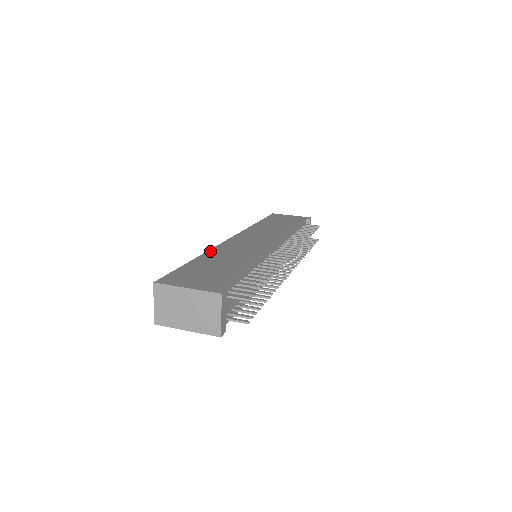
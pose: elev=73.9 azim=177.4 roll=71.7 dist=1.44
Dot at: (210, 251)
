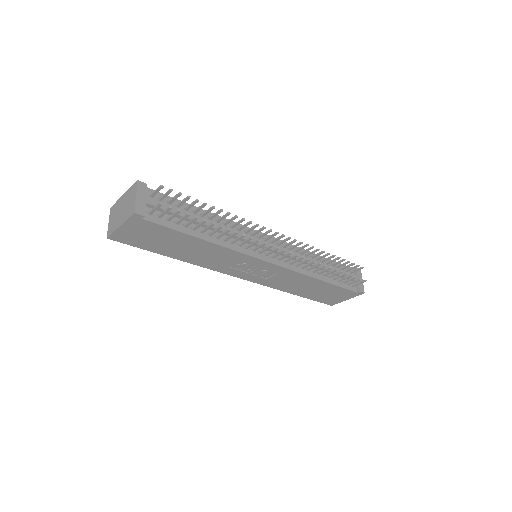
Dot at: occluded
